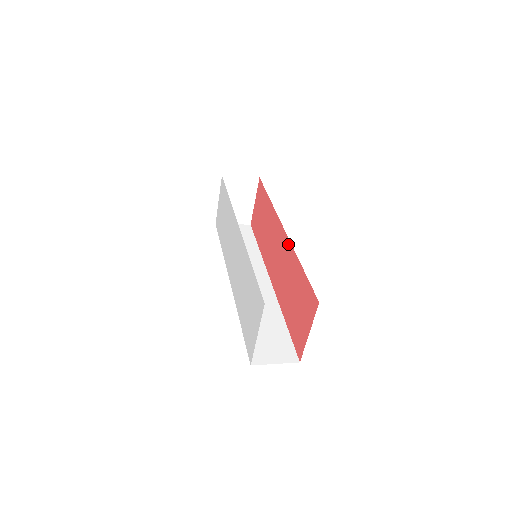
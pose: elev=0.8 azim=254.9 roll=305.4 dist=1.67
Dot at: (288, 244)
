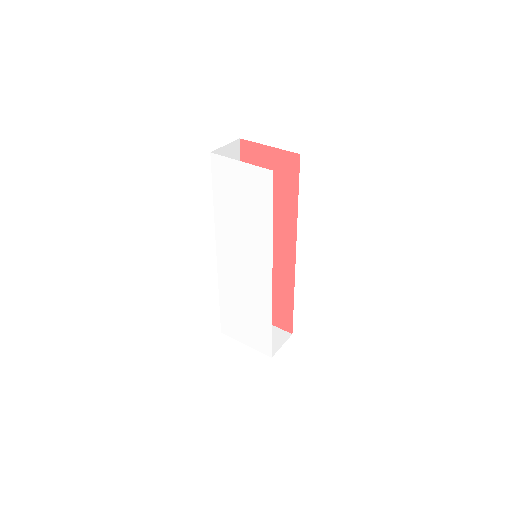
Dot at: (291, 272)
